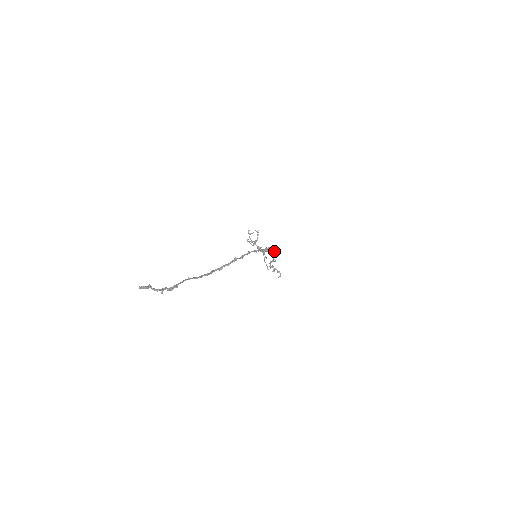
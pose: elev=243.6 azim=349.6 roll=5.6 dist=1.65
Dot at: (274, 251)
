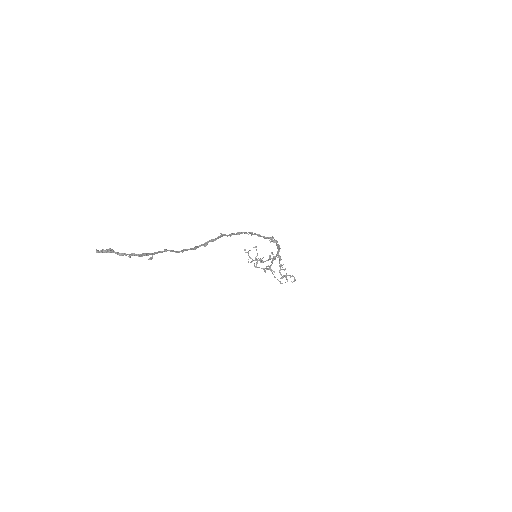
Dot at: (271, 238)
